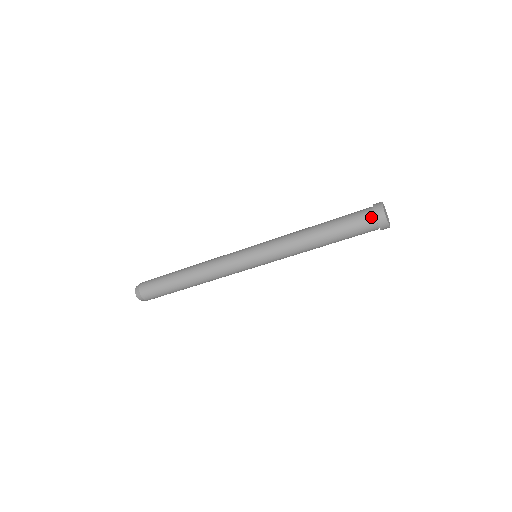
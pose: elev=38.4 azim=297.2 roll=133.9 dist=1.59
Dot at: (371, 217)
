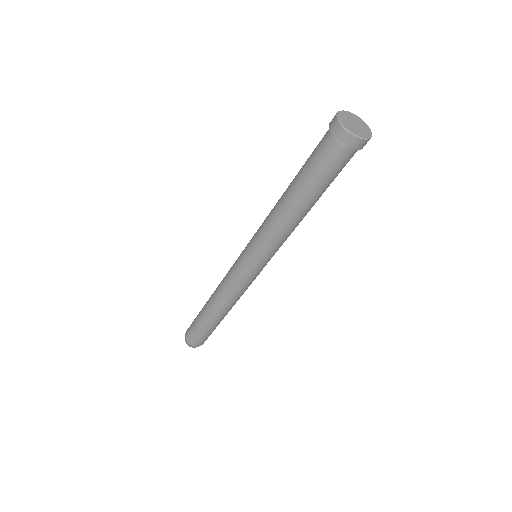
Dot at: (335, 145)
